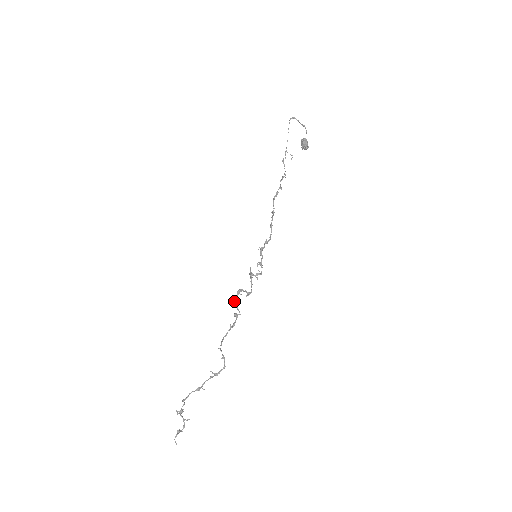
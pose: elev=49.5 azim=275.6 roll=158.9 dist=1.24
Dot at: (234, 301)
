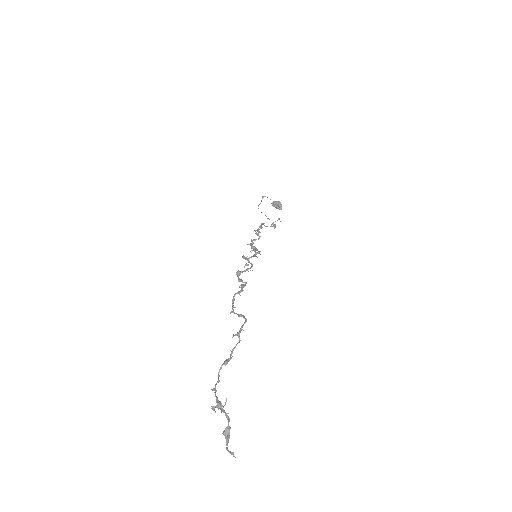
Dot at: occluded
